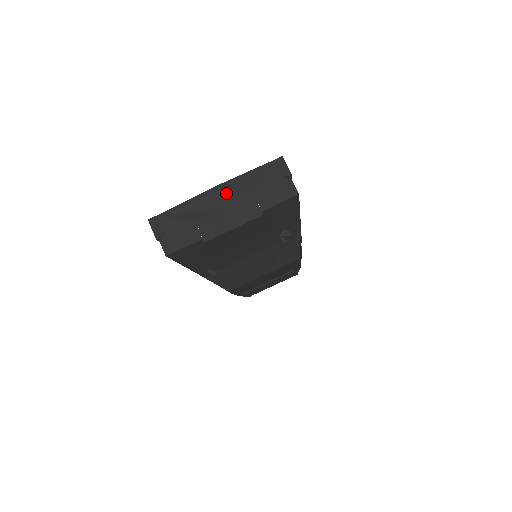
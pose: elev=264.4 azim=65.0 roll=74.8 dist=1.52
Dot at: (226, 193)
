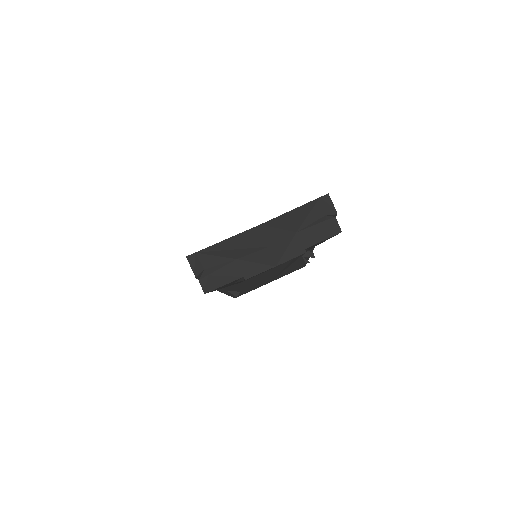
Dot at: (270, 231)
